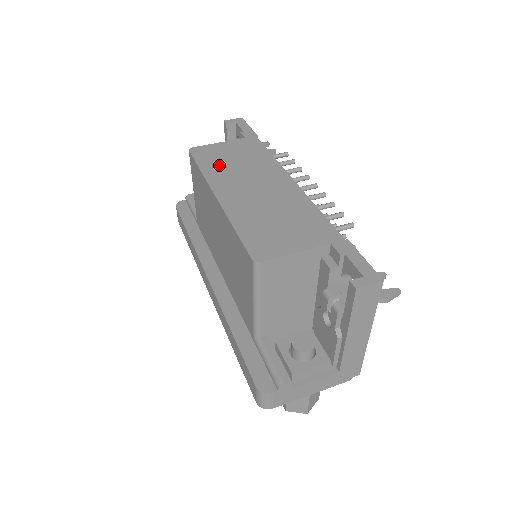
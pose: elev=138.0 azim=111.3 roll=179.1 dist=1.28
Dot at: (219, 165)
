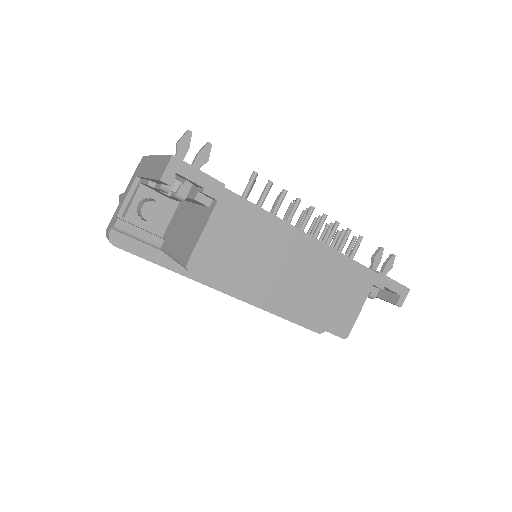
Dot at: (239, 269)
